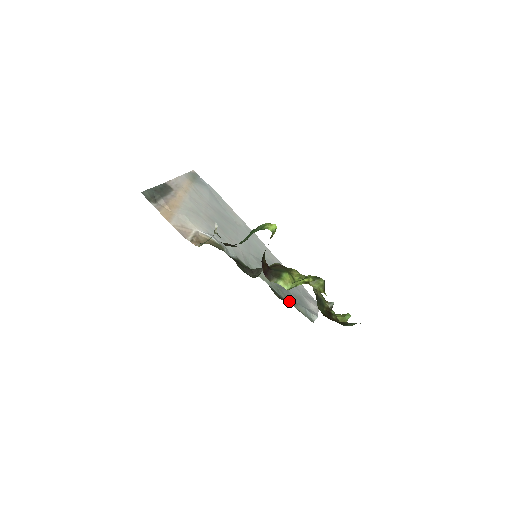
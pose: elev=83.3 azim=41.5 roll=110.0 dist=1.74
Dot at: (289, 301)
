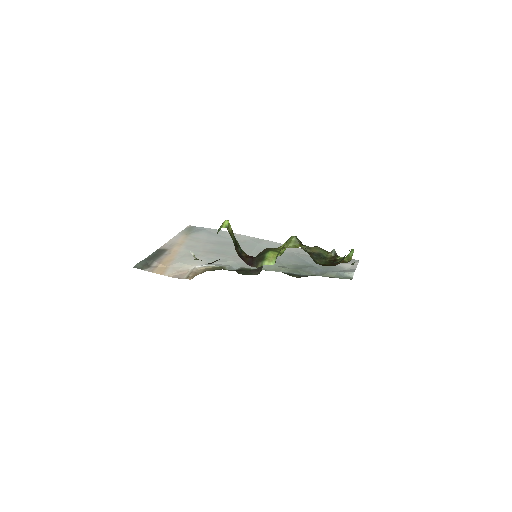
Dot at: (315, 275)
